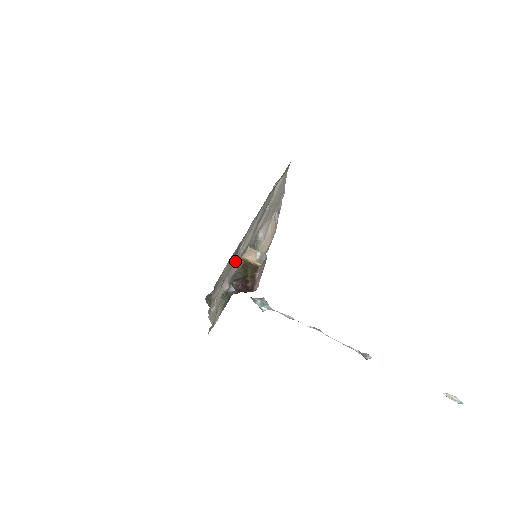
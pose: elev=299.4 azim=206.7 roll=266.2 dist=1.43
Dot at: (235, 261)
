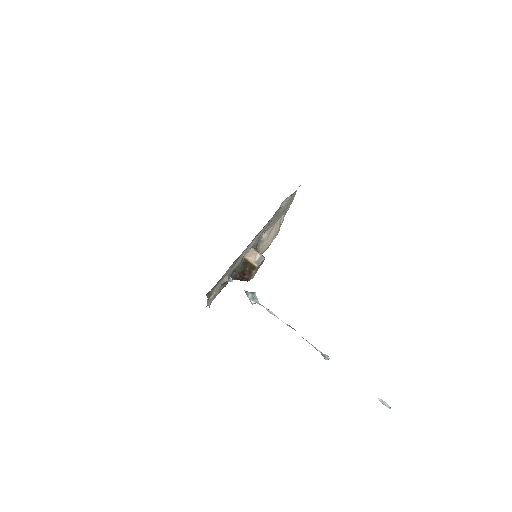
Dot at: (237, 262)
